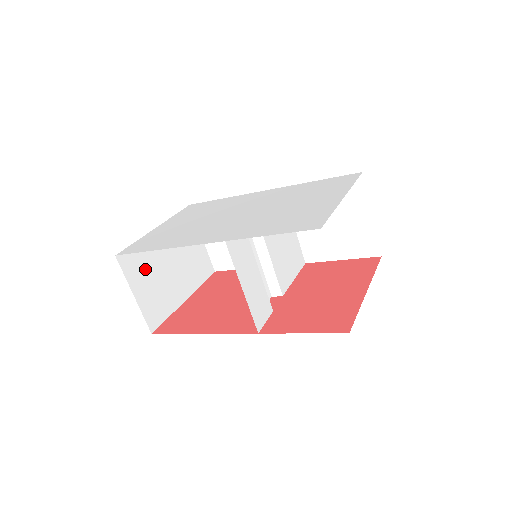
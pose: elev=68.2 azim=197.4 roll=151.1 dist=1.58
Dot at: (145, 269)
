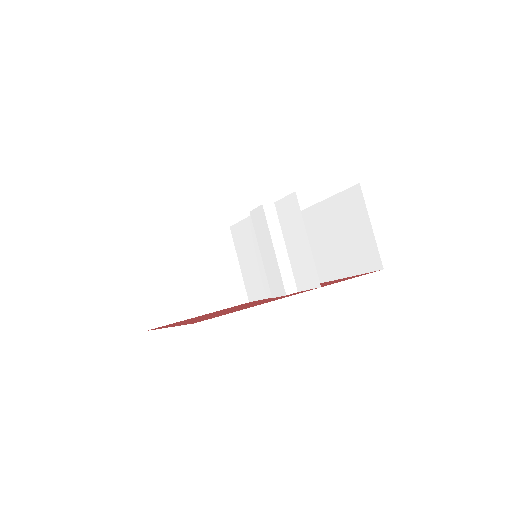
Dot at: occluded
